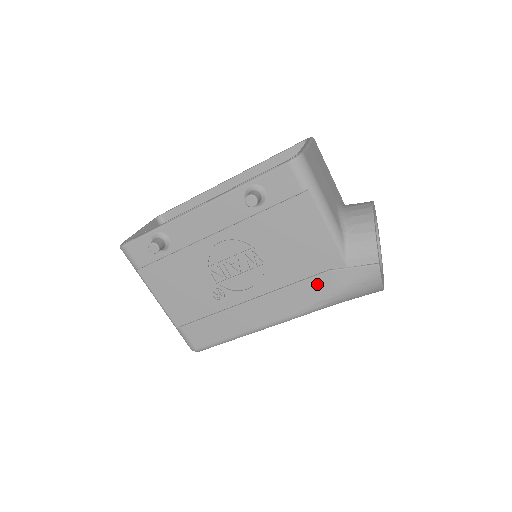
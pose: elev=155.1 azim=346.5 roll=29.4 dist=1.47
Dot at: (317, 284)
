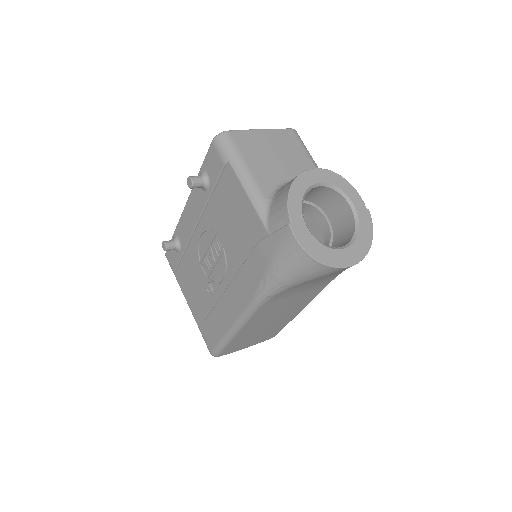
Dot at: (255, 261)
